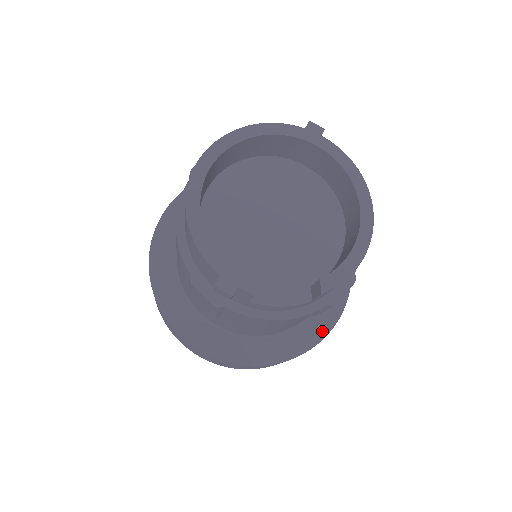
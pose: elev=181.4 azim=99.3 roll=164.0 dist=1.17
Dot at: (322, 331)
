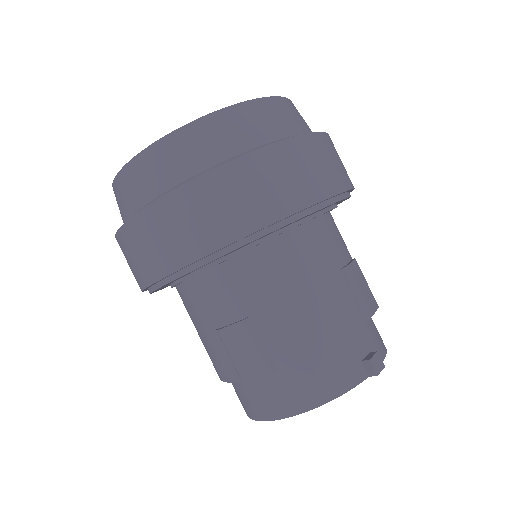
Dot at: occluded
